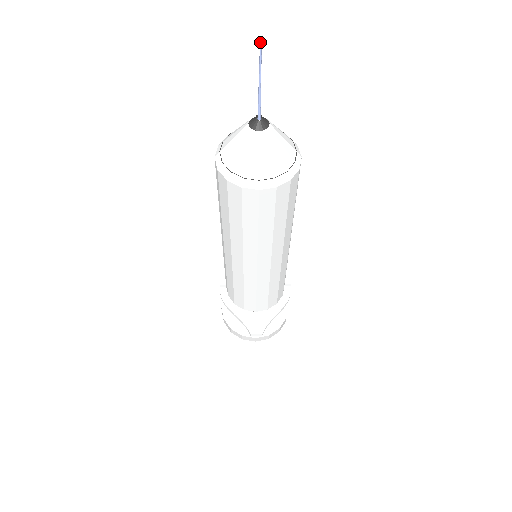
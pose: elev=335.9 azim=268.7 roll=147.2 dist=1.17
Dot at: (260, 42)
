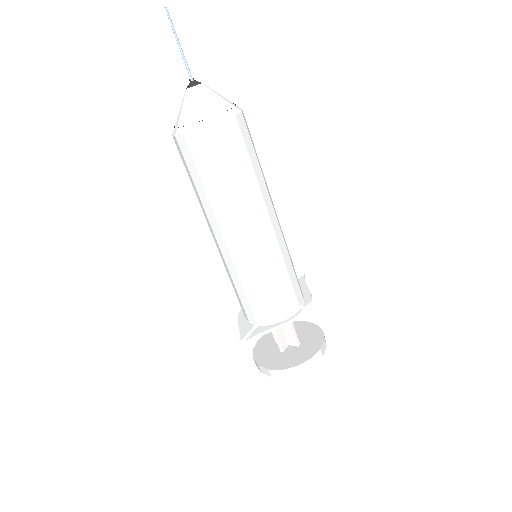
Dot at: occluded
